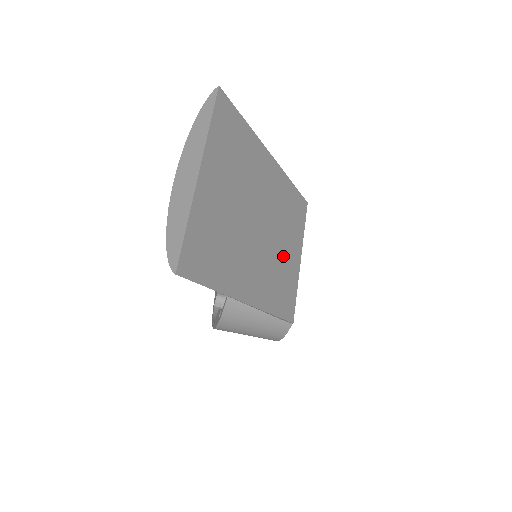
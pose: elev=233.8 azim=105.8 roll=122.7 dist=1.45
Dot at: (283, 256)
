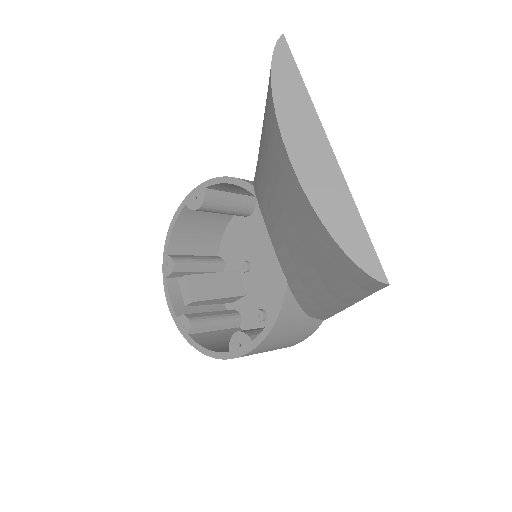
Dot at: occluded
